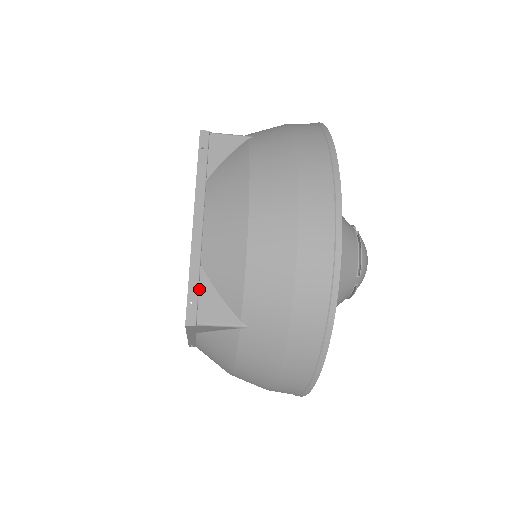
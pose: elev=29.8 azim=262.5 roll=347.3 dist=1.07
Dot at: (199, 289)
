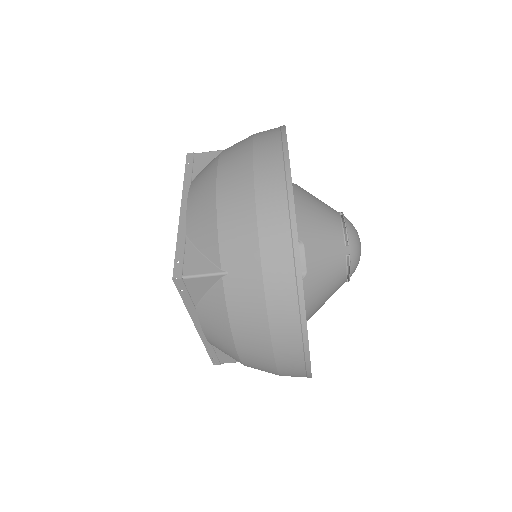
Dot at: (185, 252)
